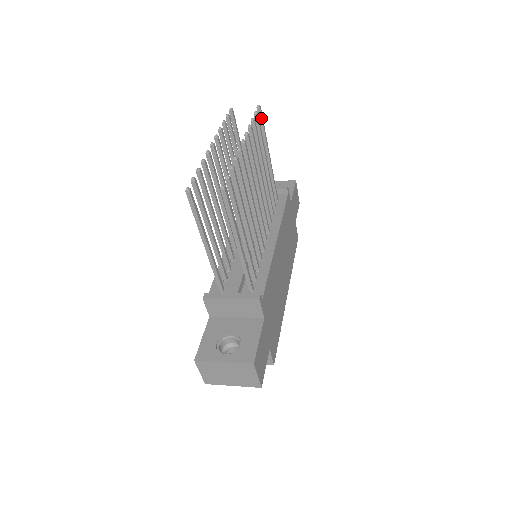
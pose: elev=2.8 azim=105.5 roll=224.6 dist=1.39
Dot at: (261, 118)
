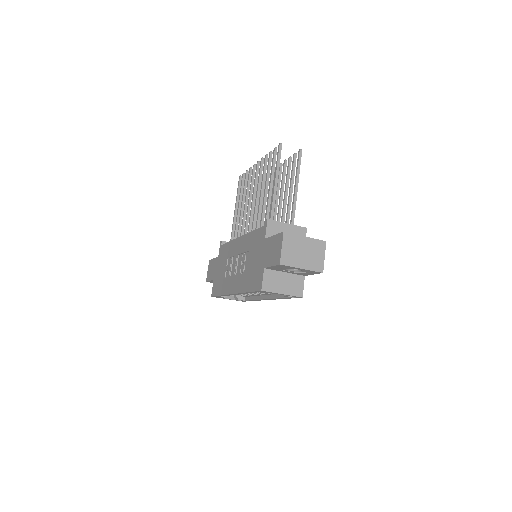
Dot at: occluded
